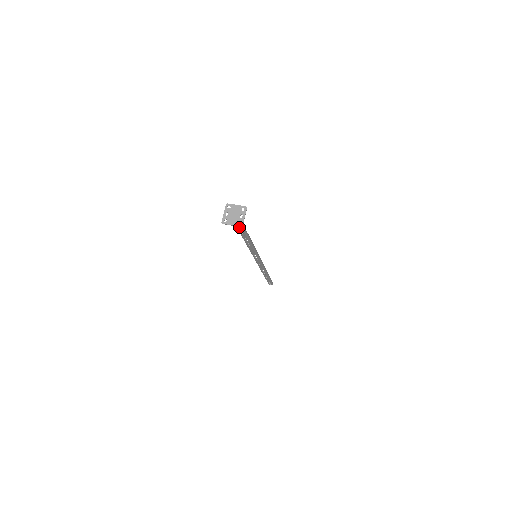
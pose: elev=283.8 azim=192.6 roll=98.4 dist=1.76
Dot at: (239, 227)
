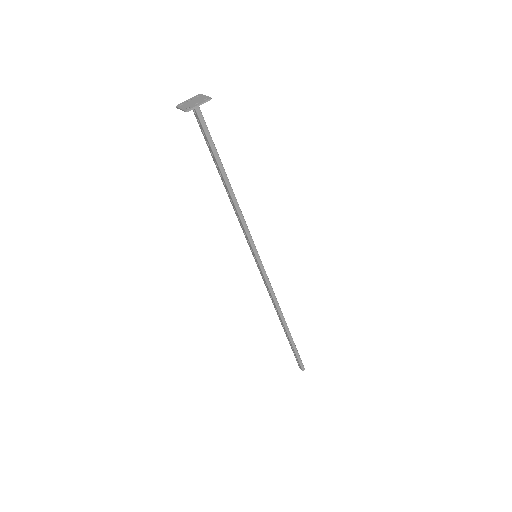
Dot at: occluded
